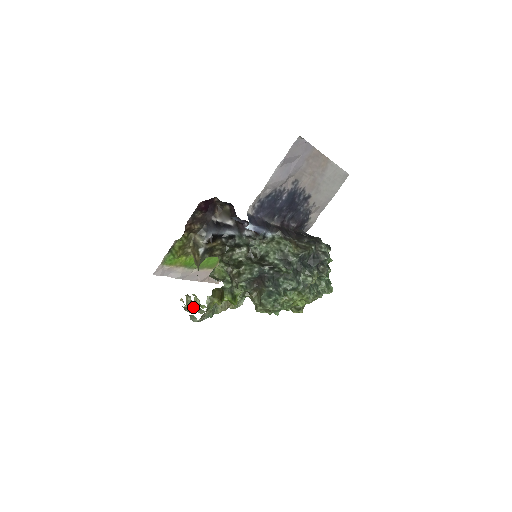
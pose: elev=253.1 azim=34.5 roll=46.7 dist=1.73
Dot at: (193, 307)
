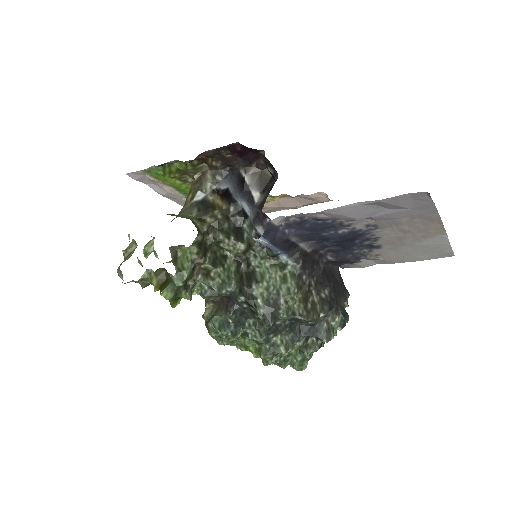
Dot at: occluded
